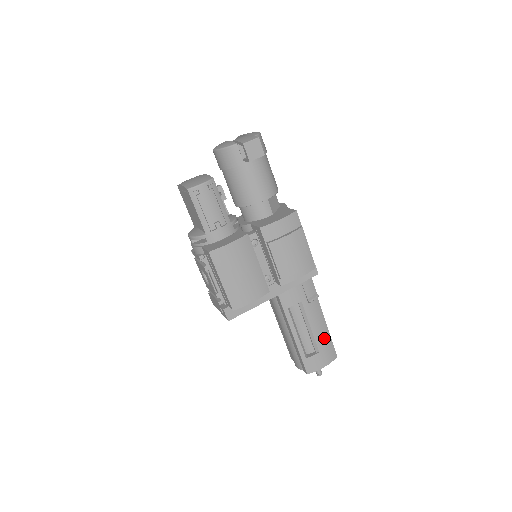
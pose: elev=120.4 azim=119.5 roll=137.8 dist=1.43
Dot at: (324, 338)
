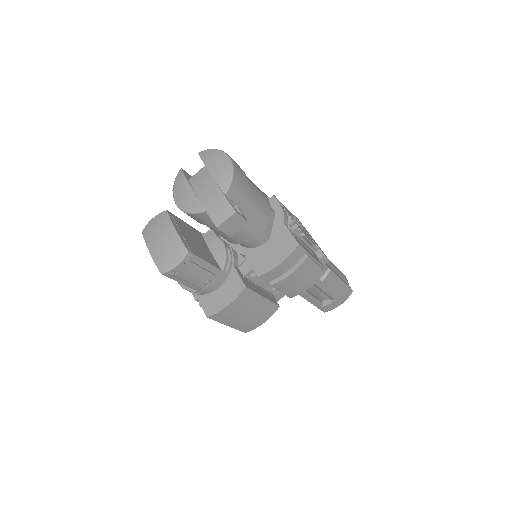
Dot at: (339, 290)
